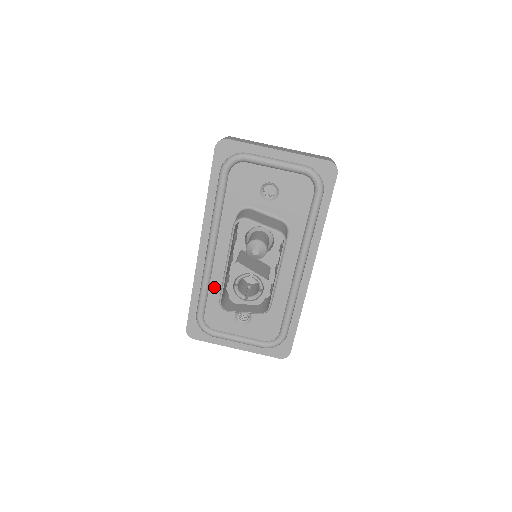
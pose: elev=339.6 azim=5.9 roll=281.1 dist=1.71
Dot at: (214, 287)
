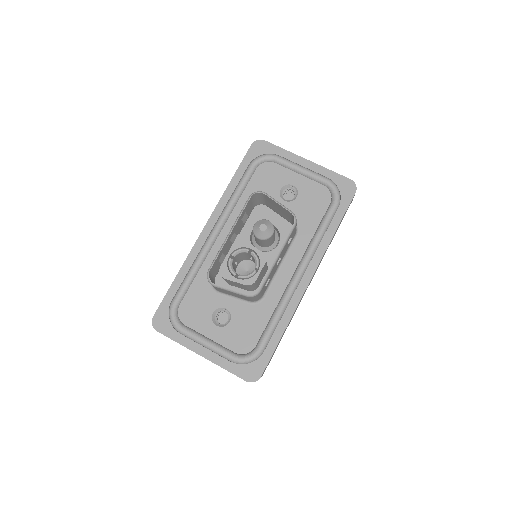
Dot at: (203, 274)
